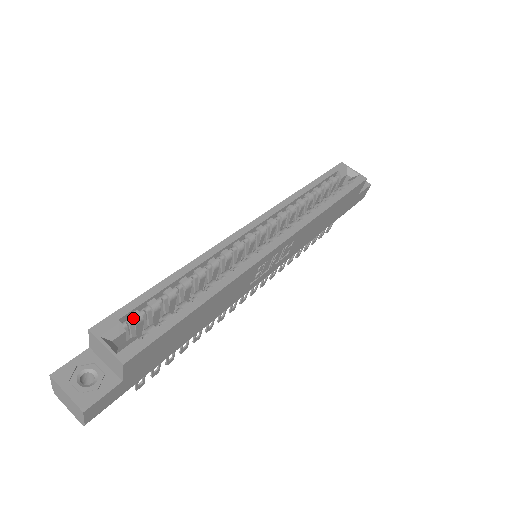
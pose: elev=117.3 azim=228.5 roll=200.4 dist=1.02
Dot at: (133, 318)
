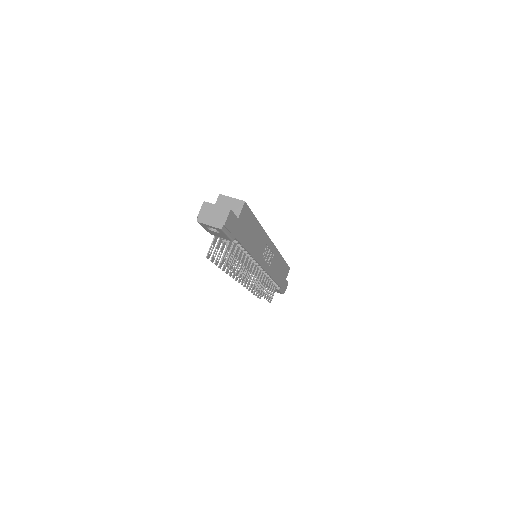
Dot at: occluded
